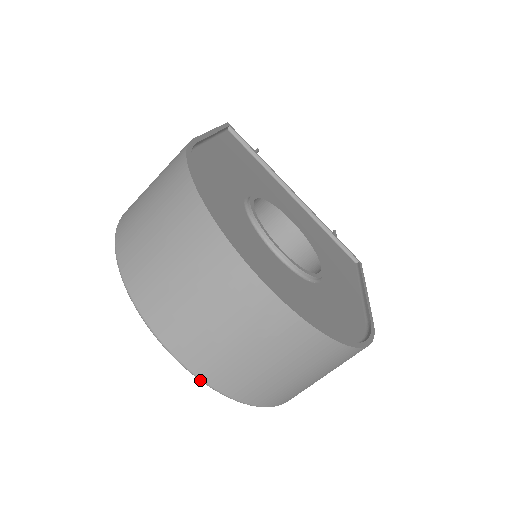
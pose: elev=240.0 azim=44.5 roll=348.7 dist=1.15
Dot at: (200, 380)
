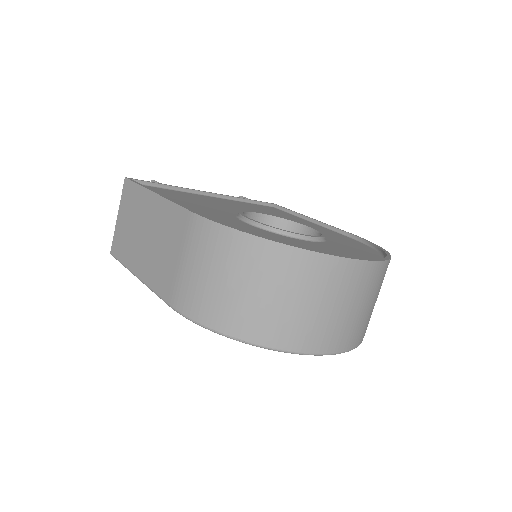
Dot at: occluded
